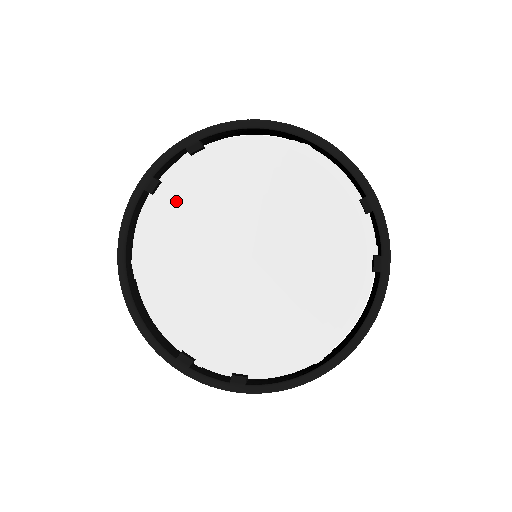
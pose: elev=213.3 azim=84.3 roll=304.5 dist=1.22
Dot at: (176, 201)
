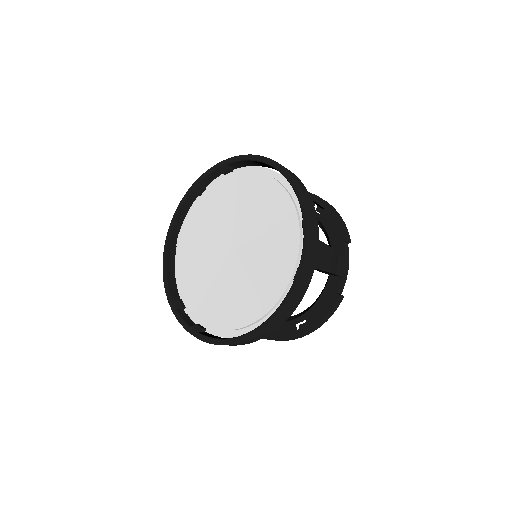
Dot at: (208, 202)
